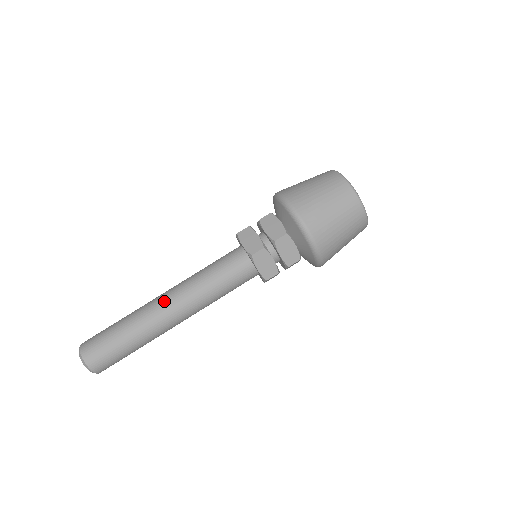
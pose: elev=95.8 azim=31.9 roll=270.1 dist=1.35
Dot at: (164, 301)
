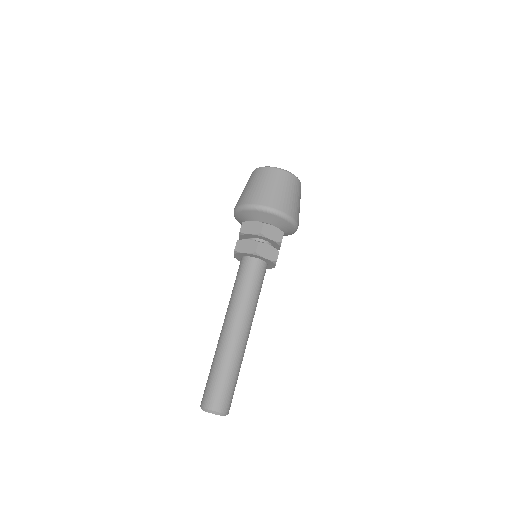
Dot at: (228, 328)
